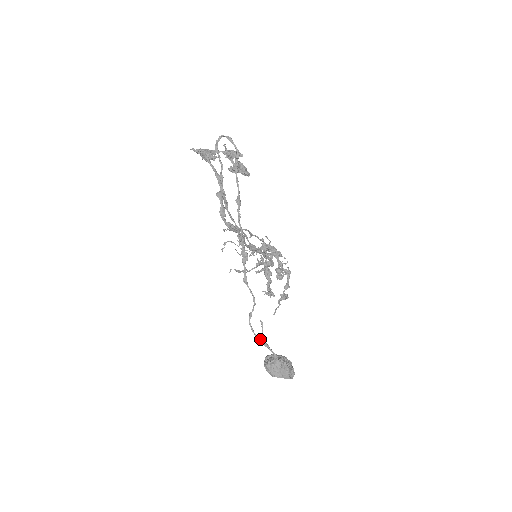
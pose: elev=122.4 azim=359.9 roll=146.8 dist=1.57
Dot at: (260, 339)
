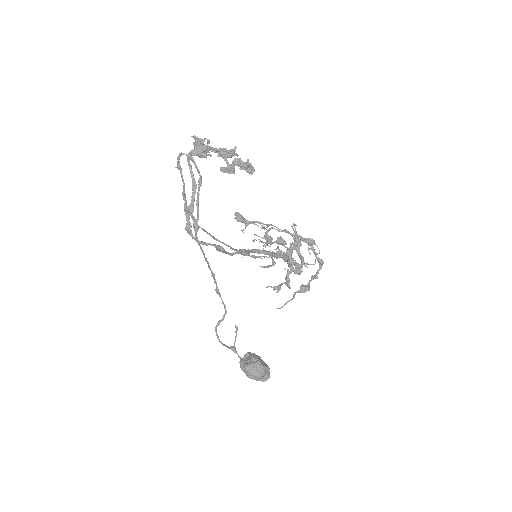
Dot at: (226, 346)
